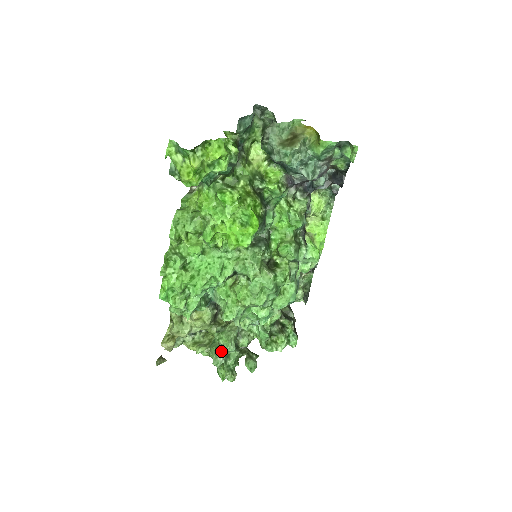
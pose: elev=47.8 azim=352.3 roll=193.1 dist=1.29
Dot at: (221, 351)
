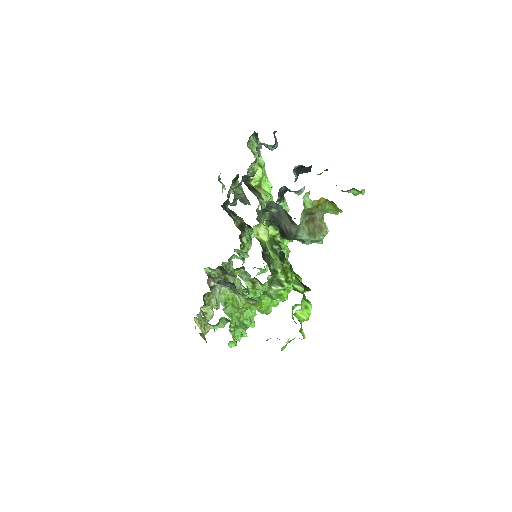
Dot at: occluded
